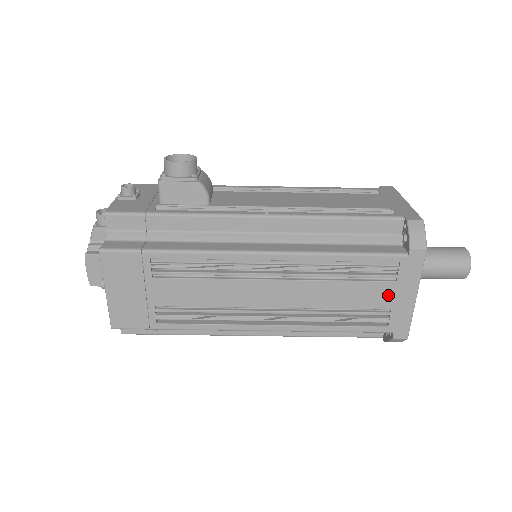
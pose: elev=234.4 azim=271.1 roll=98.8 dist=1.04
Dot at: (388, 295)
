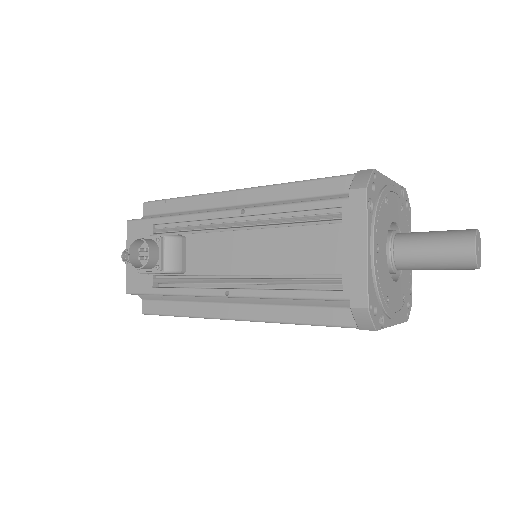
Dot at: occluded
